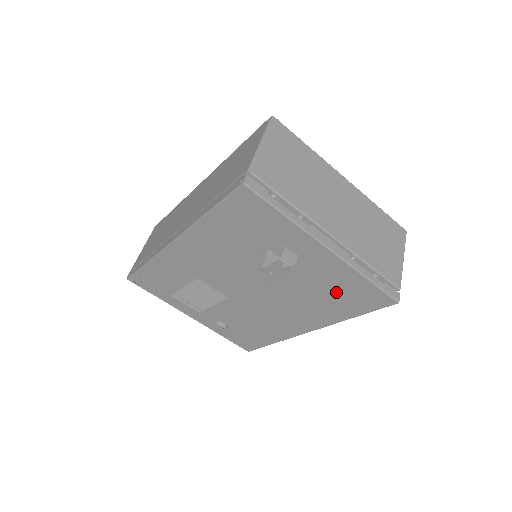
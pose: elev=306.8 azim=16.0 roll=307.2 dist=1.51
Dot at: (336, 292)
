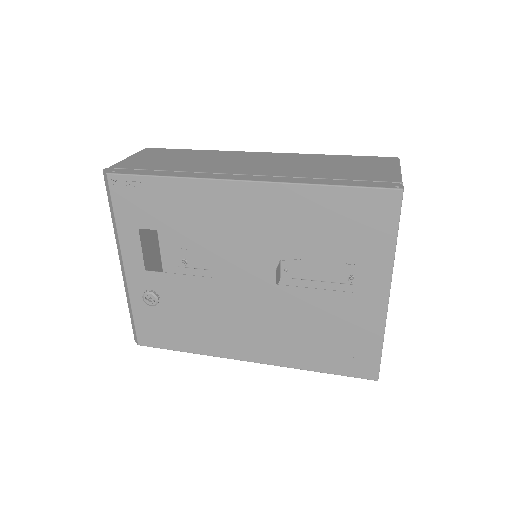
Dot at: (337, 339)
